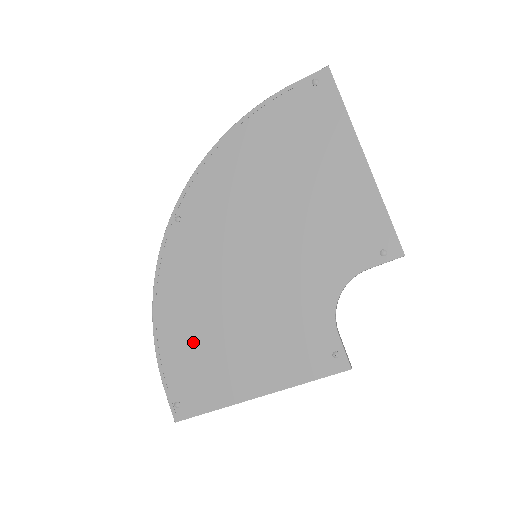
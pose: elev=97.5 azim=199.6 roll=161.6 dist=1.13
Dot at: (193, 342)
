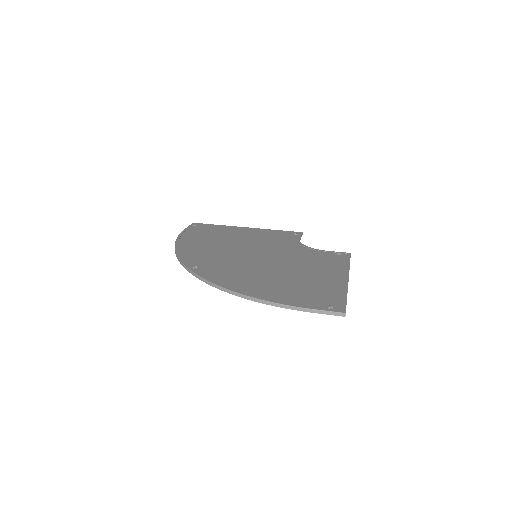
Dot at: (286, 287)
